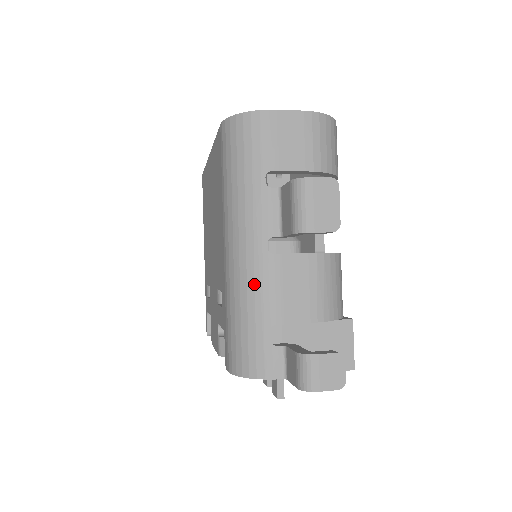
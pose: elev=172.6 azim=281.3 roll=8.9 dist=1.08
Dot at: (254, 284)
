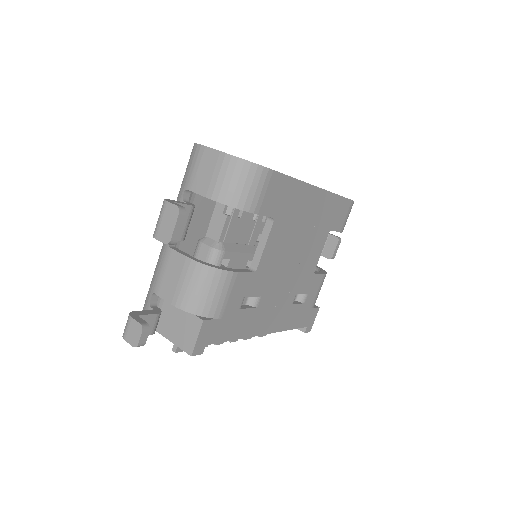
Dot at: (158, 262)
